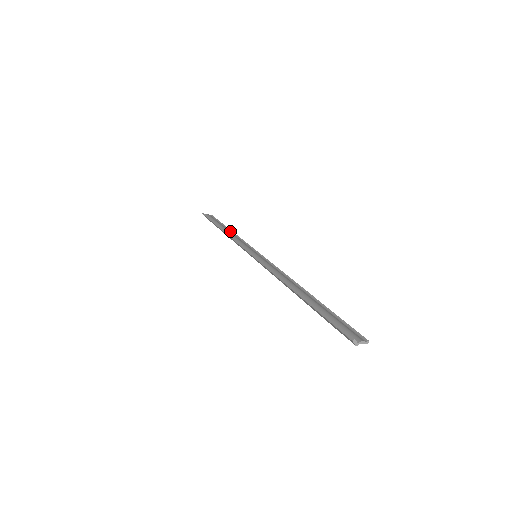
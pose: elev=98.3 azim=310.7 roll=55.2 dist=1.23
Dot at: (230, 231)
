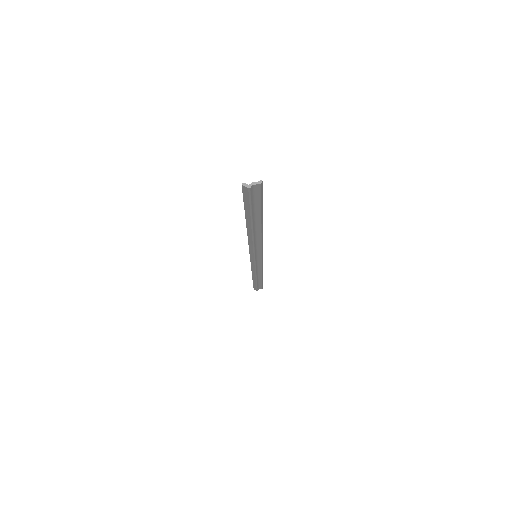
Dot at: occluded
